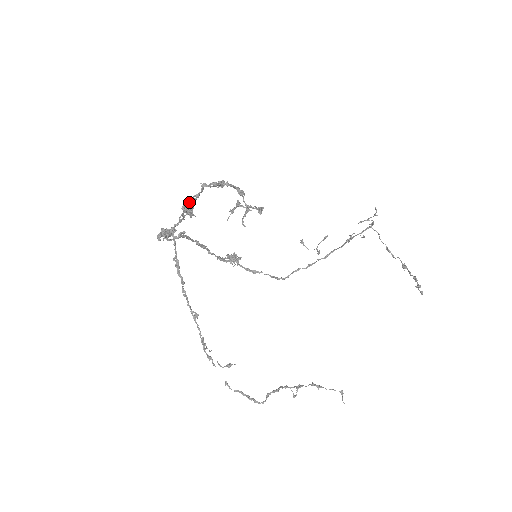
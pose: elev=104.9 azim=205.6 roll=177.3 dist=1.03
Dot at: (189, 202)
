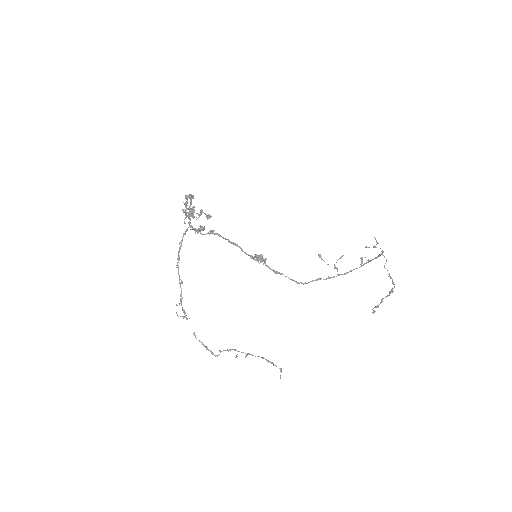
Dot at: (192, 207)
